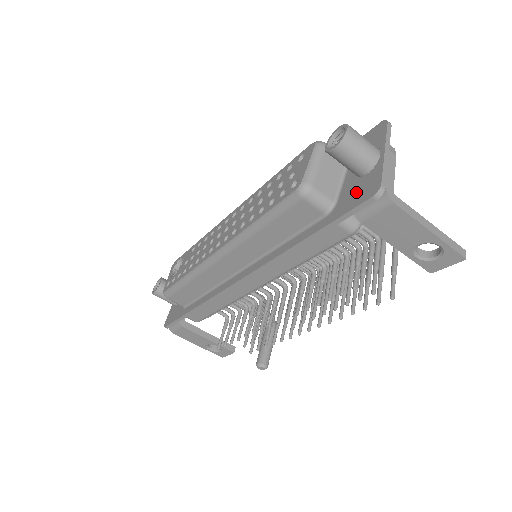
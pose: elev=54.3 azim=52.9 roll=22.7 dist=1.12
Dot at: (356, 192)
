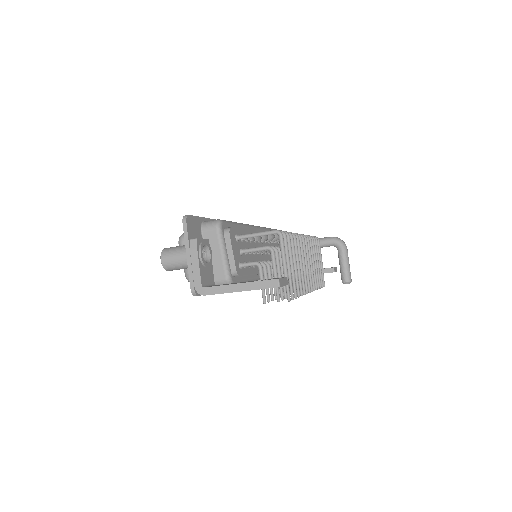
Dot at: occluded
